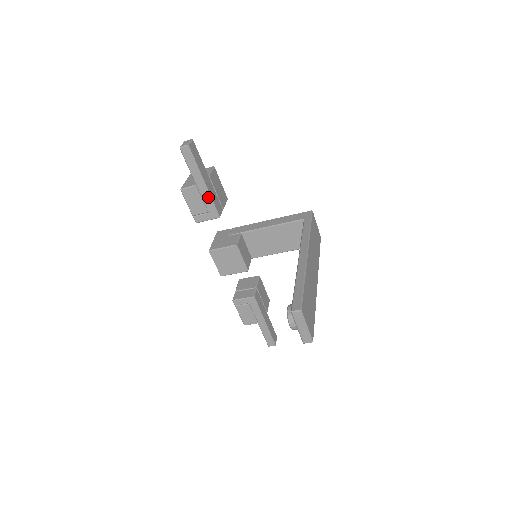
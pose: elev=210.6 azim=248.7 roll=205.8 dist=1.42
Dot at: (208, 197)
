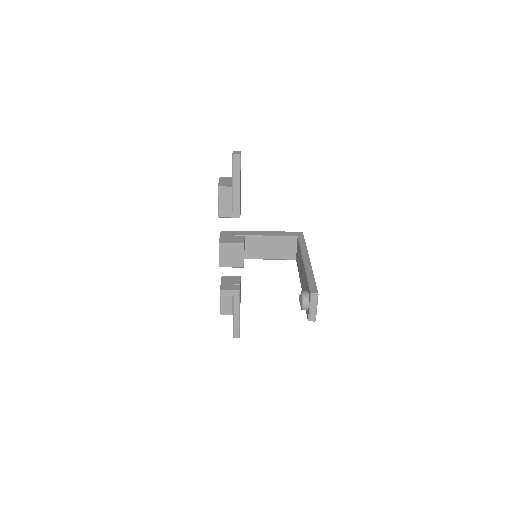
Dot at: (238, 199)
